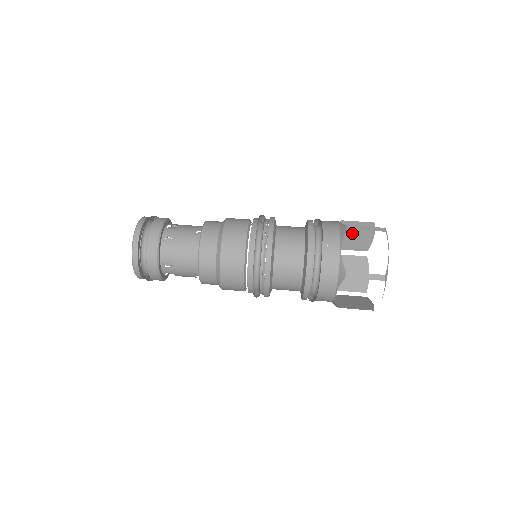
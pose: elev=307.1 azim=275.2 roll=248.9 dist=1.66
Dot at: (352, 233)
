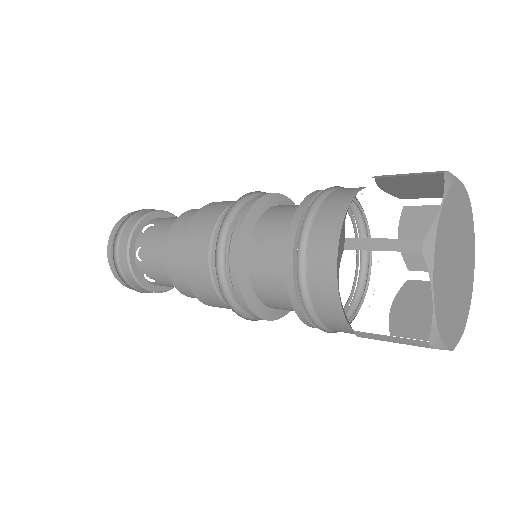
Dot at: occluded
